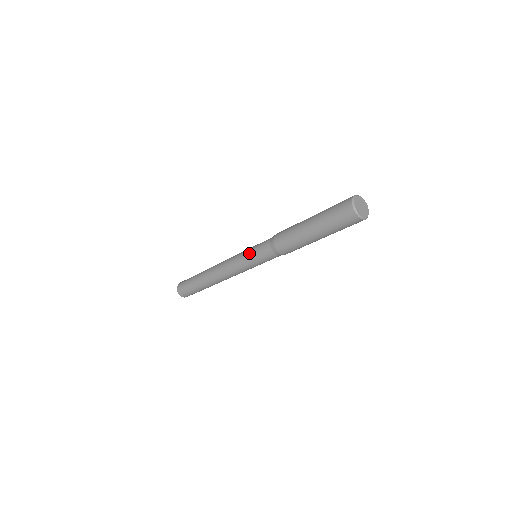
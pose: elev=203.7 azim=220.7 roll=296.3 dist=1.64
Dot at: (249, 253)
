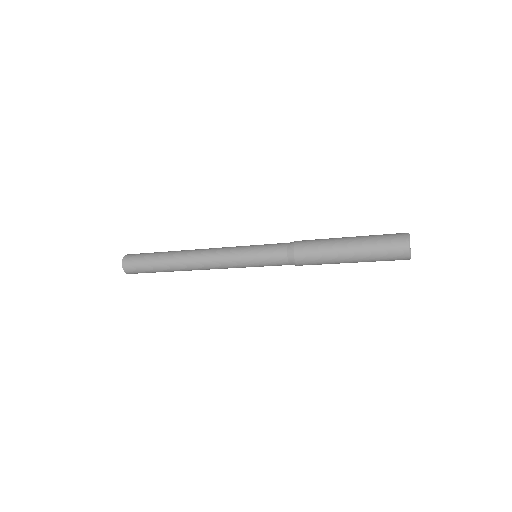
Dot at: (255, 263)
